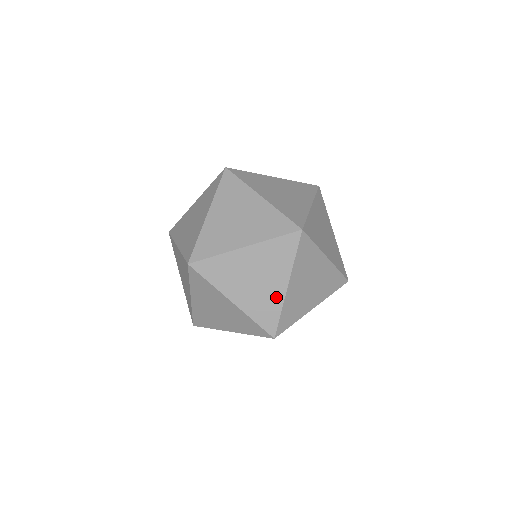
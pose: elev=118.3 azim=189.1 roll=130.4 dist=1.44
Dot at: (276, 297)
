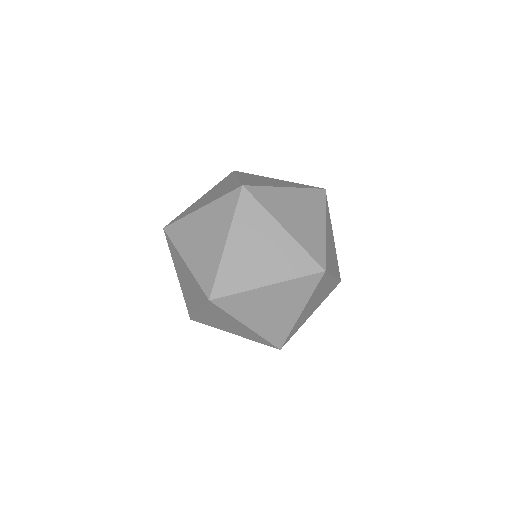
Dot at: (193, 306)
